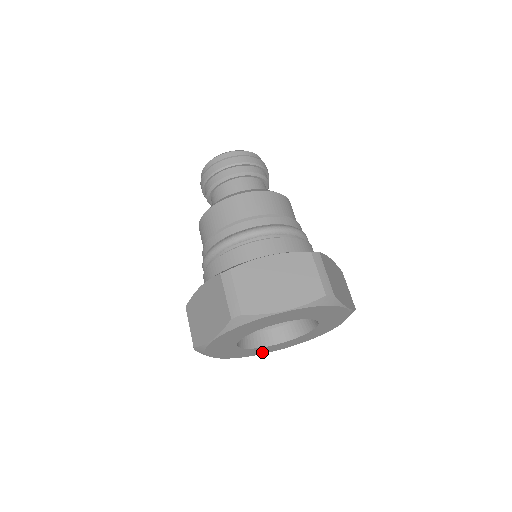
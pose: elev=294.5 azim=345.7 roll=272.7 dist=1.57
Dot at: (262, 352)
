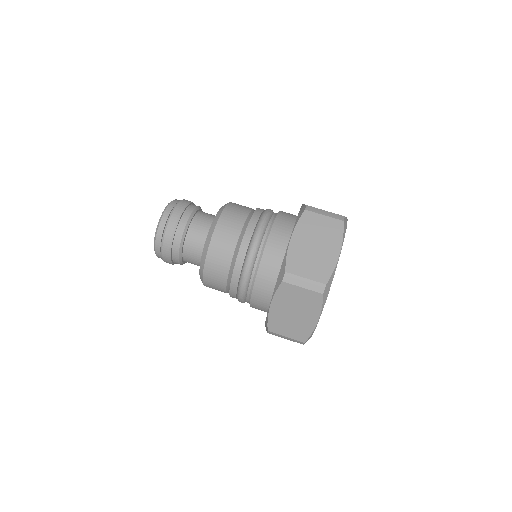
Dot at: occluded
